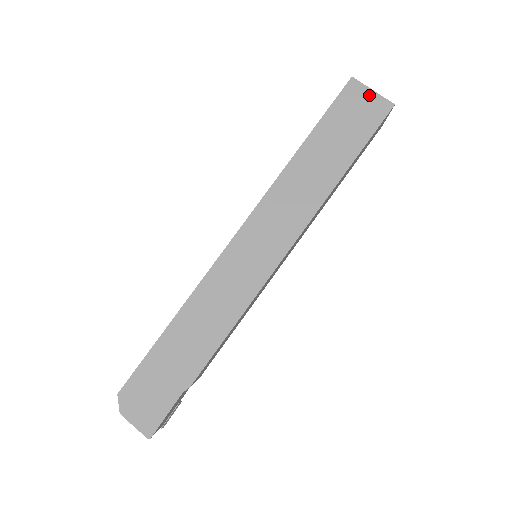
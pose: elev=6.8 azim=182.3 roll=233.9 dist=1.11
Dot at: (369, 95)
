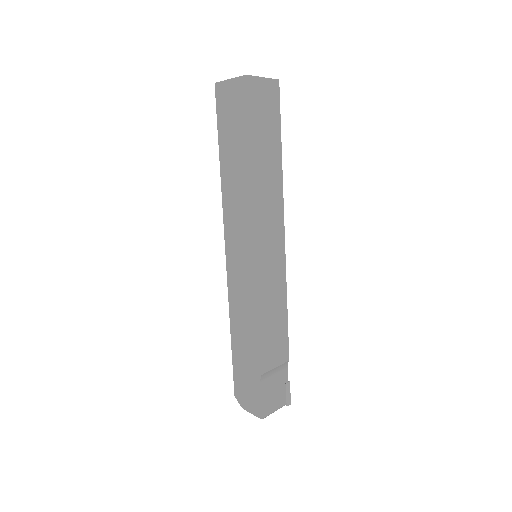
Dot at: (230, 85)
